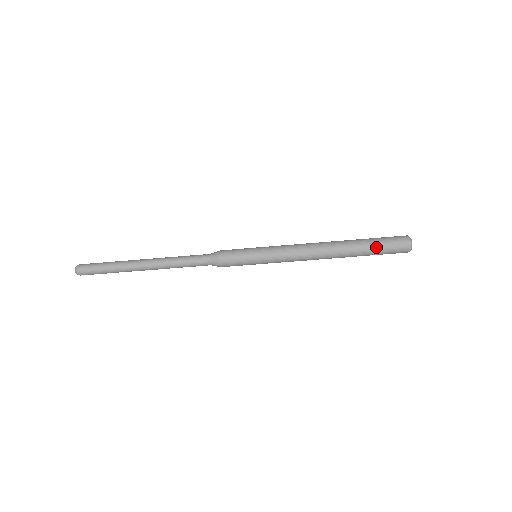
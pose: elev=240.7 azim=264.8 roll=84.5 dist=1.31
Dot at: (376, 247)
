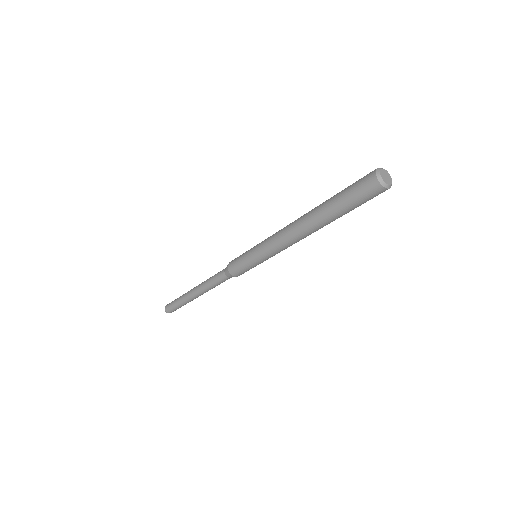
Dot at: occluded
